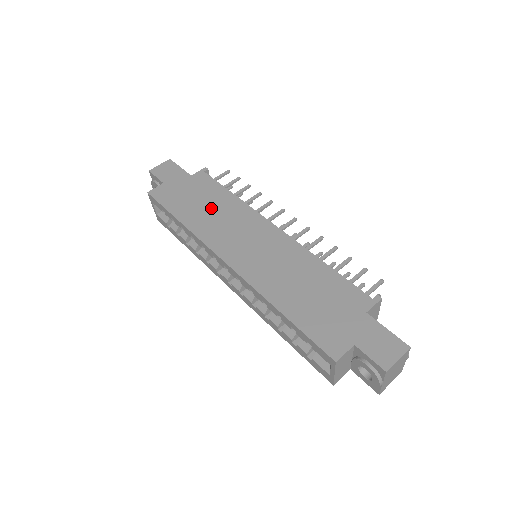
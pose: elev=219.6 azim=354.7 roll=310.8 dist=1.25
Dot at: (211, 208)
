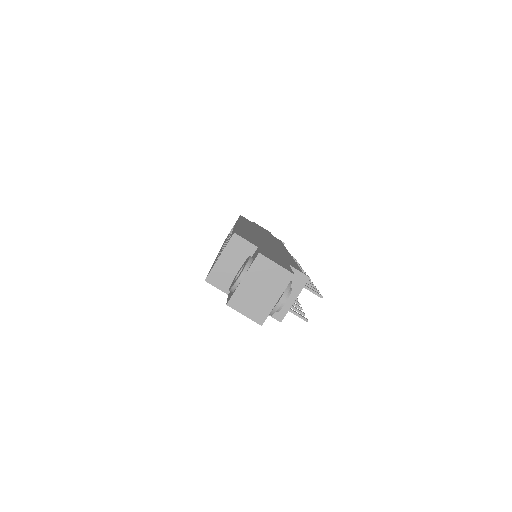
Dot at: occluded
